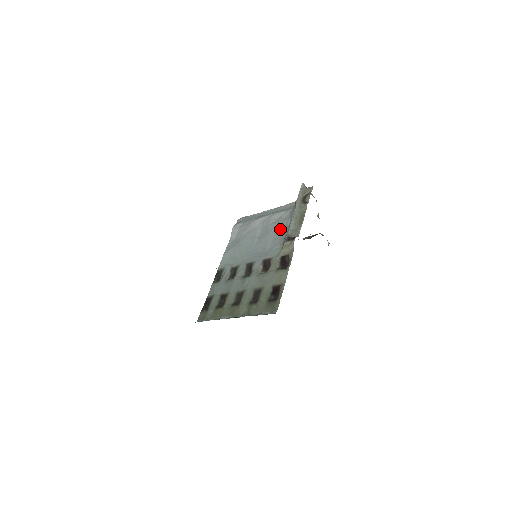
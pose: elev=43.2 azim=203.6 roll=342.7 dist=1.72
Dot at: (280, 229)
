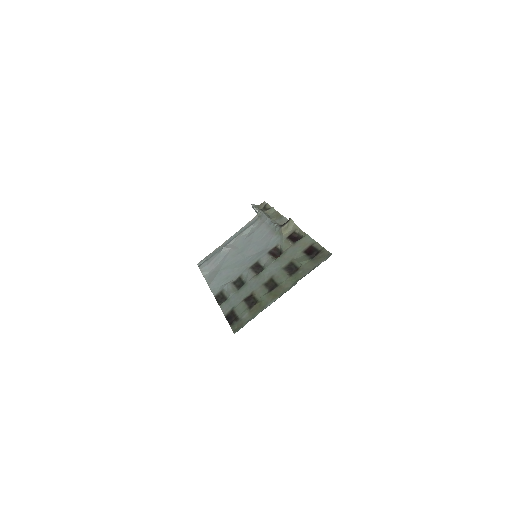
Dot at: (262, 231)
